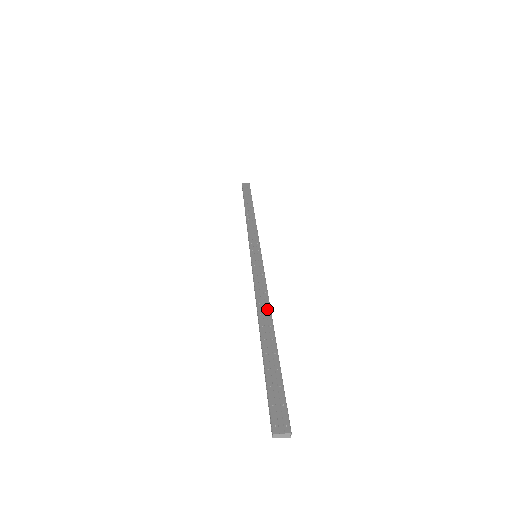
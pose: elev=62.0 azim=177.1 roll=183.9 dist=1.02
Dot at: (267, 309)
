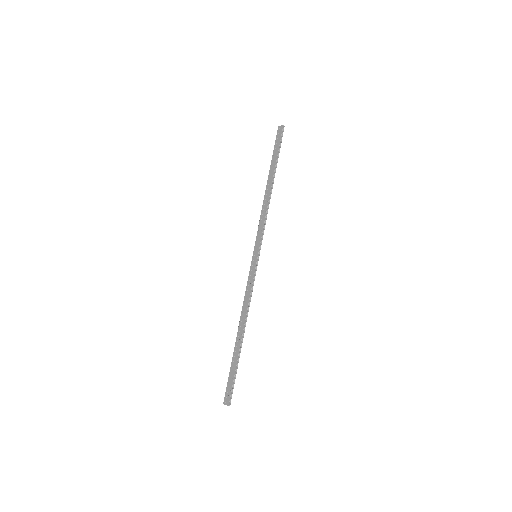
Dot at: (244, 319)
